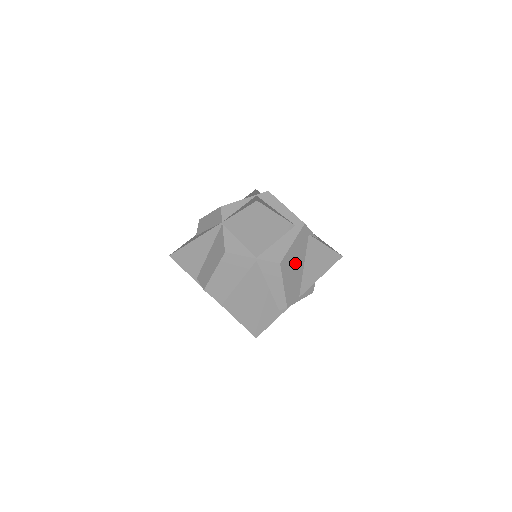
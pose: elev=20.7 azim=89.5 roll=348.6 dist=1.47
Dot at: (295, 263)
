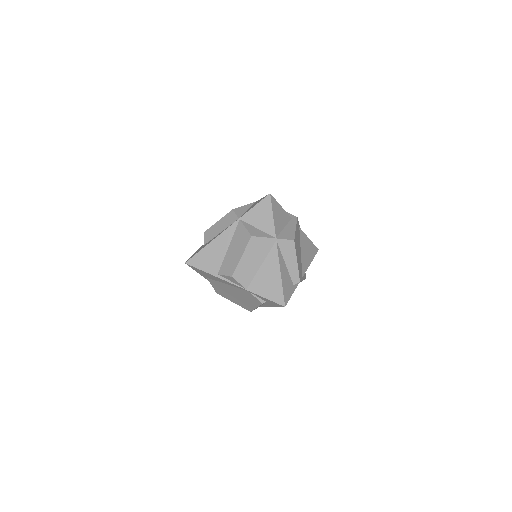
Dot at: (298, 246)
